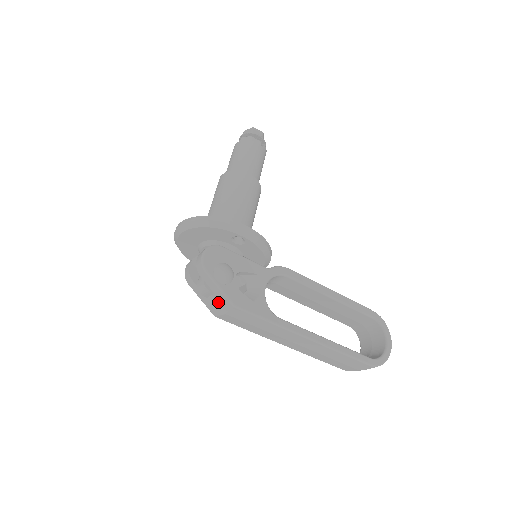
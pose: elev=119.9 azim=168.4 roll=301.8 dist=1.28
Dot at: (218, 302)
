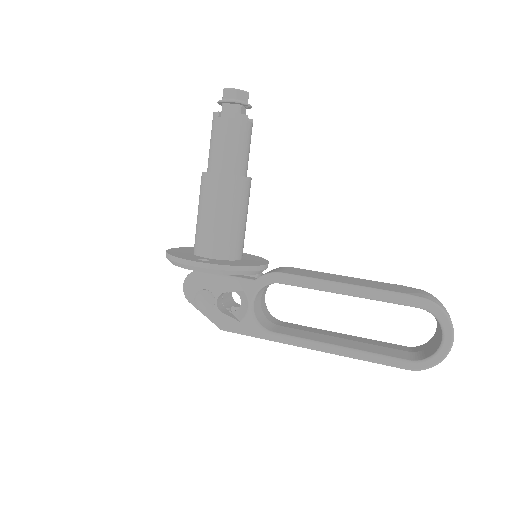
Dot at: occluded
